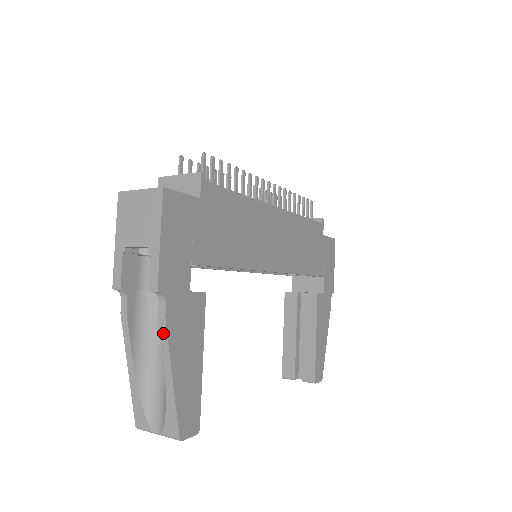
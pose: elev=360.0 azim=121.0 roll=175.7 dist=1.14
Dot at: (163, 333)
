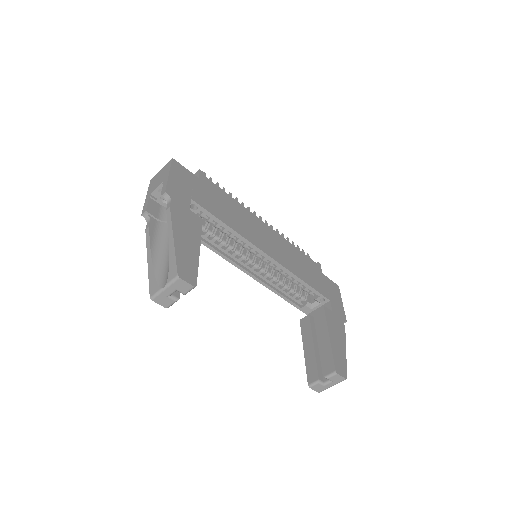
Dot at: (168, 216)
